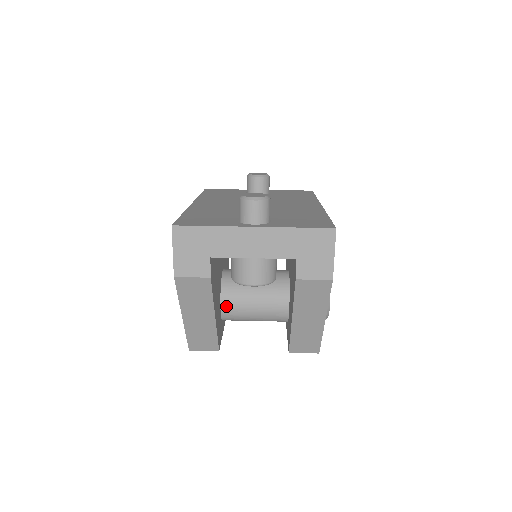
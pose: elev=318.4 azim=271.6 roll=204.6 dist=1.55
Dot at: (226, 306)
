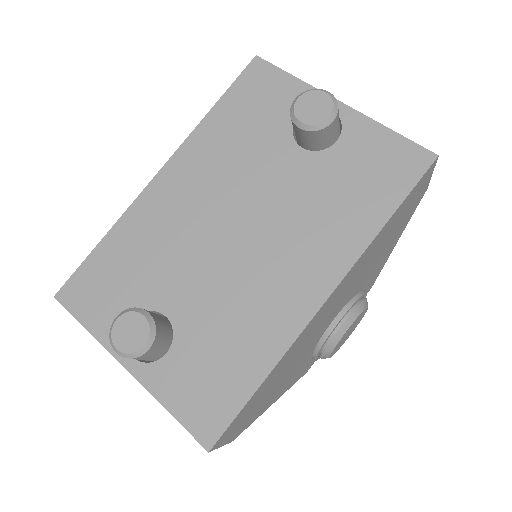
Dot at: occluded
